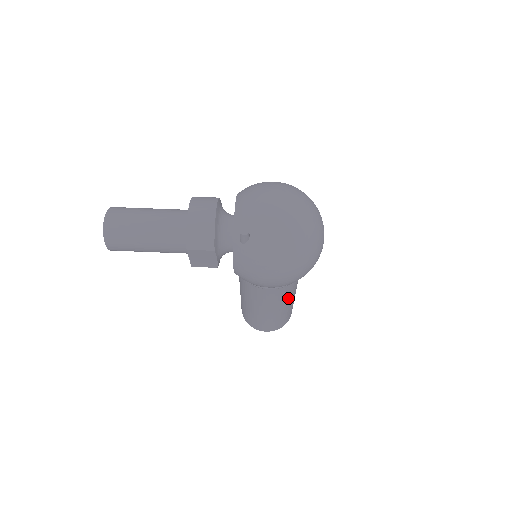
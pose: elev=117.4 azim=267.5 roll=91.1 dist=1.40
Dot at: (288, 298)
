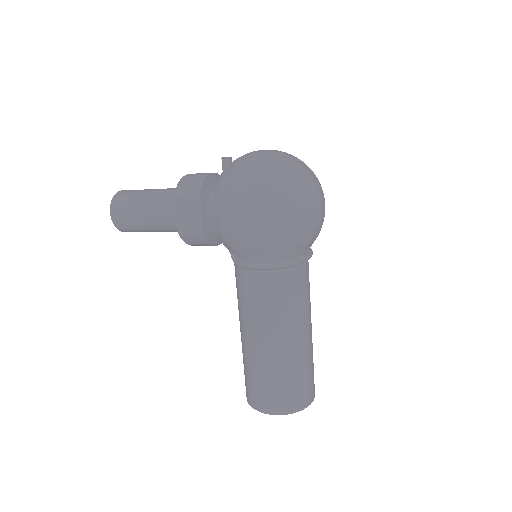
Dot at: (290, 321)
